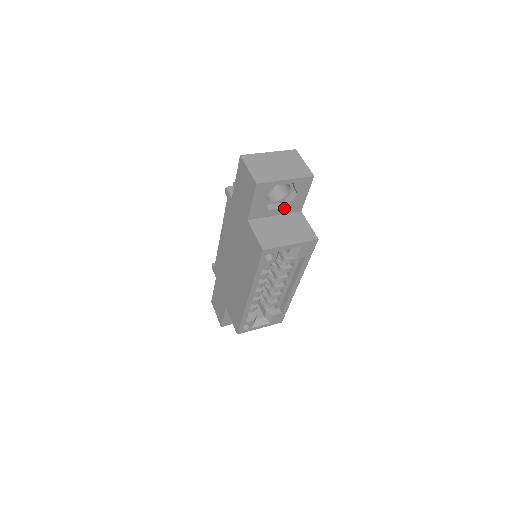
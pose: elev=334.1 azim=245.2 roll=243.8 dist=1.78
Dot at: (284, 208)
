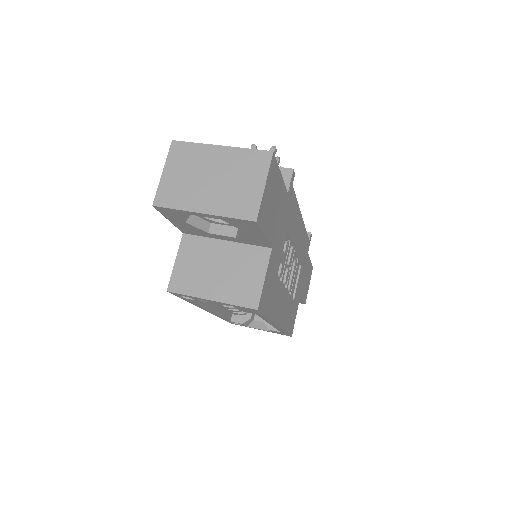
Dot at: (235, 237)
